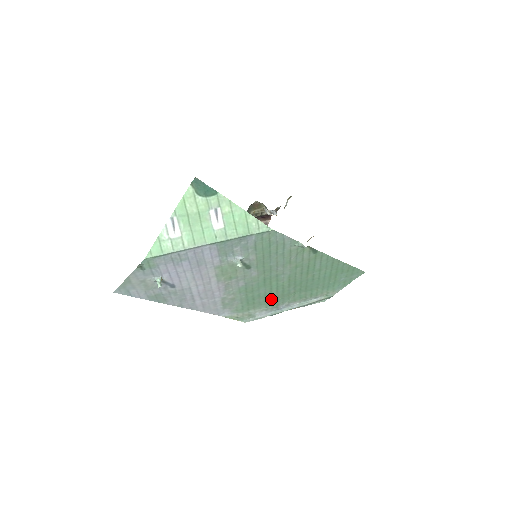
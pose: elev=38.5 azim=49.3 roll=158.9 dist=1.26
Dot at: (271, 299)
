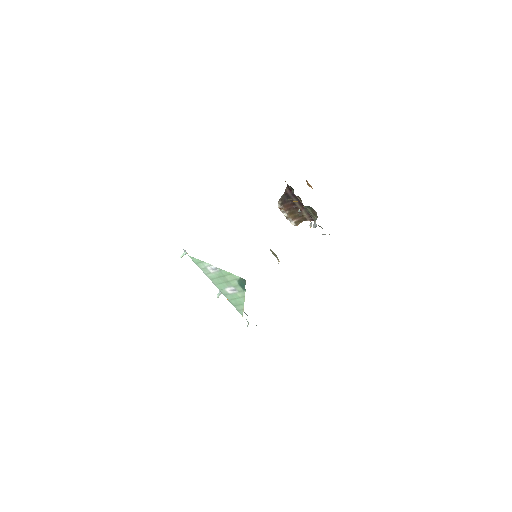
Dot at: occluded
